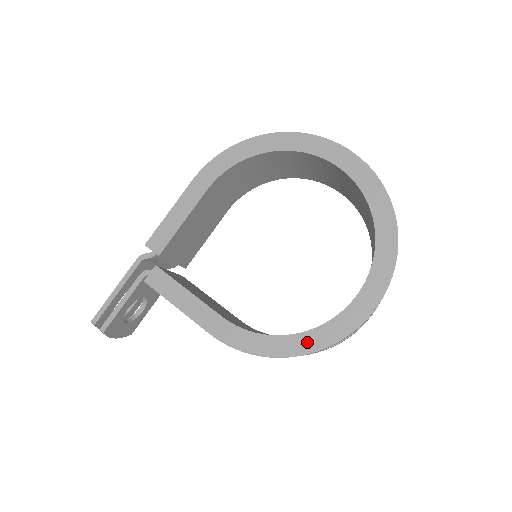
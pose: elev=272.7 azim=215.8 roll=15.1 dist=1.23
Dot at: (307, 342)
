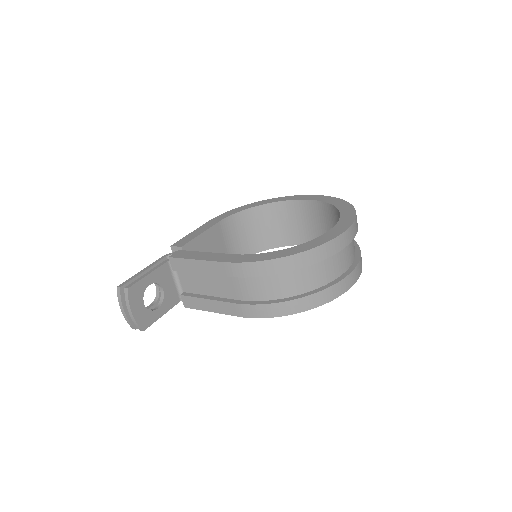
Dot at: (303, 247)
